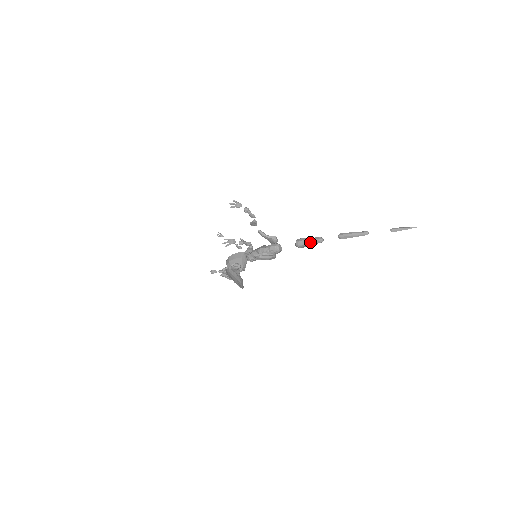
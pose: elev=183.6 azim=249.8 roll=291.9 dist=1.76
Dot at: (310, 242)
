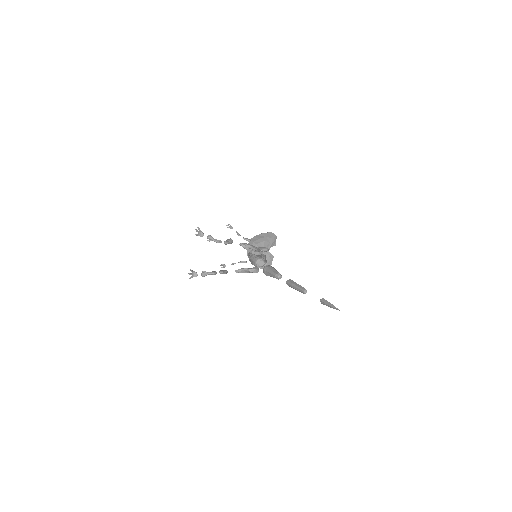
Dot at: (270, 276)
